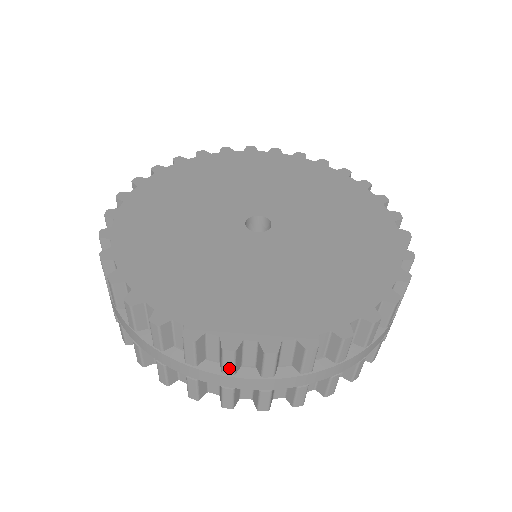
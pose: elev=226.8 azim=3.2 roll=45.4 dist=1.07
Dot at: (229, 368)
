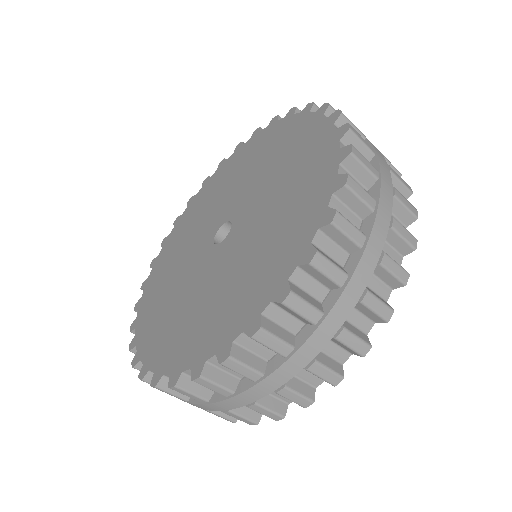
Dot at: (176, 397)
